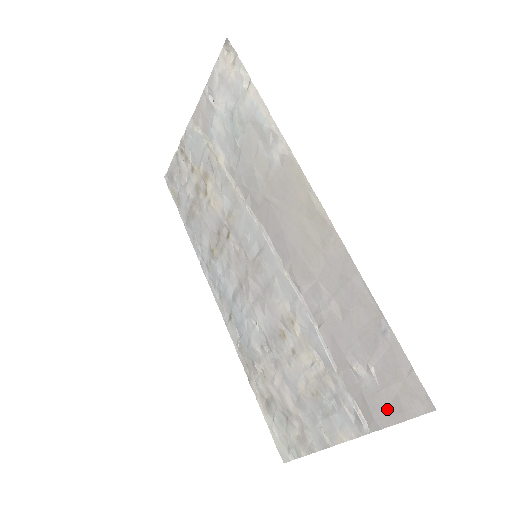
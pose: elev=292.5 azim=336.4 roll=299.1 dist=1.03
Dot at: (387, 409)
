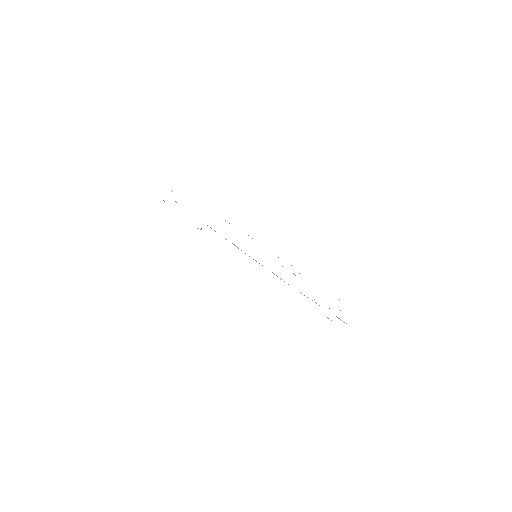
Dot at: occluded
